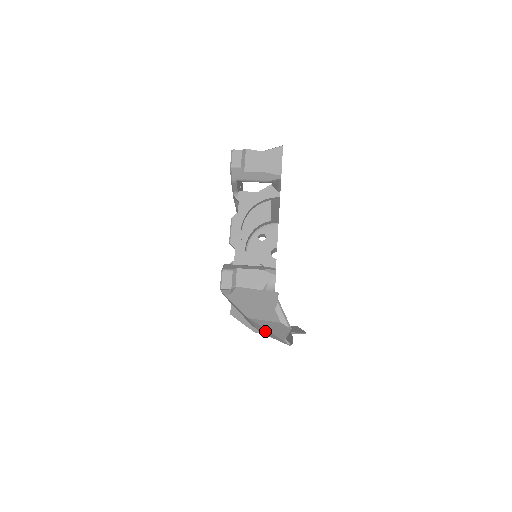
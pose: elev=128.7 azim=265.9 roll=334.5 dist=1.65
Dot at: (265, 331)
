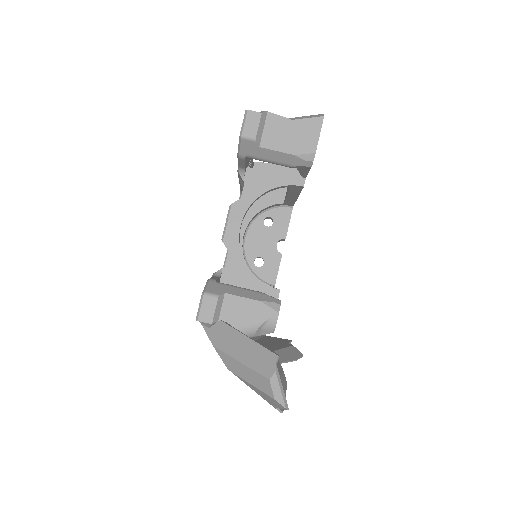
Dot at: occluded
